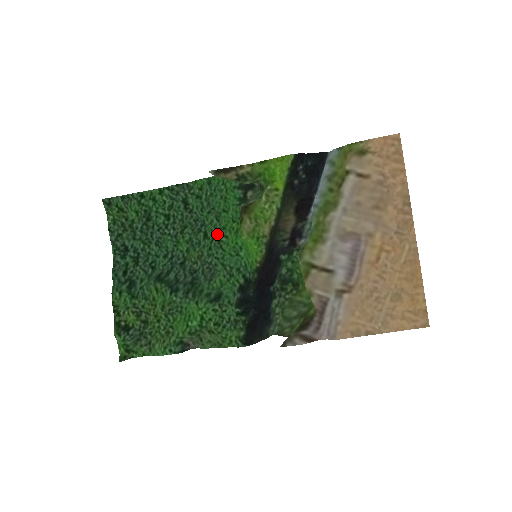
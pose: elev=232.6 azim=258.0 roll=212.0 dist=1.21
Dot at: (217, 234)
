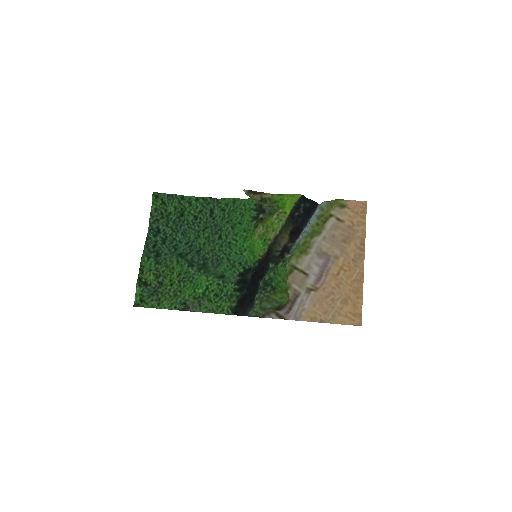
Dot at: (229, 238)
